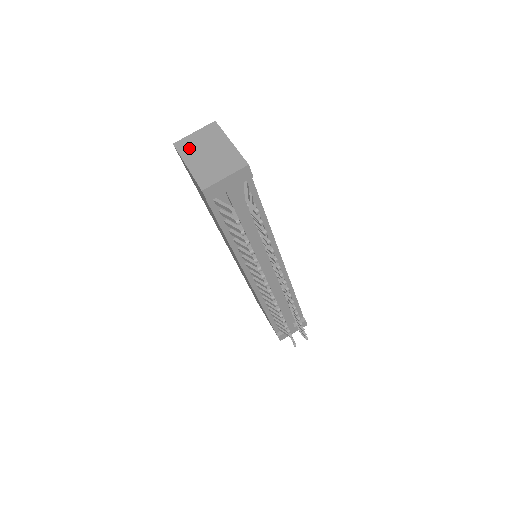
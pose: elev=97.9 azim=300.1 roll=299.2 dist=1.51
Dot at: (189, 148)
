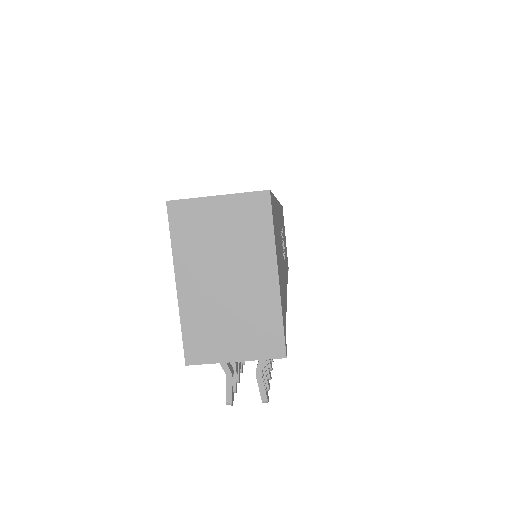
Dot at: (194, 238)
